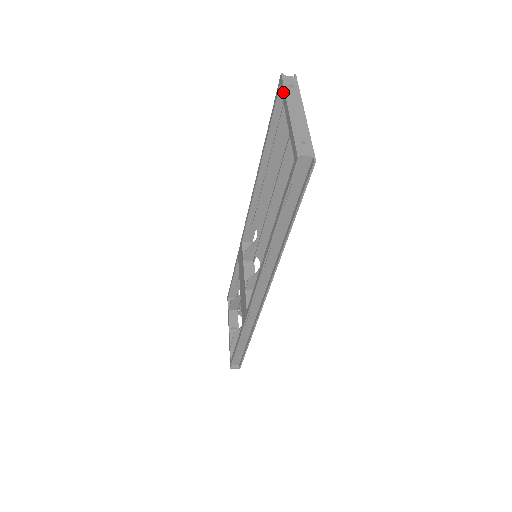
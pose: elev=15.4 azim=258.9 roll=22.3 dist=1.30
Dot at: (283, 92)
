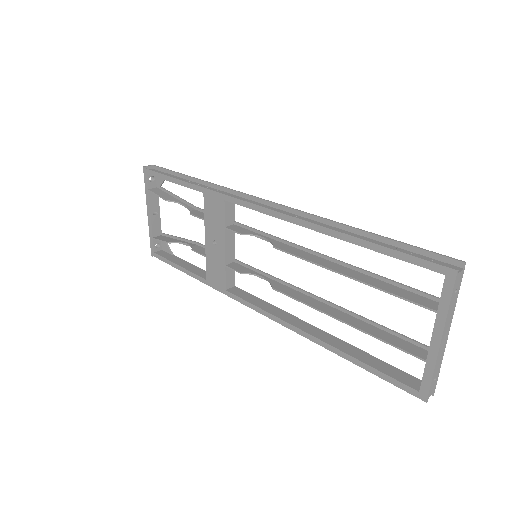
Dot at: (446, 302)
